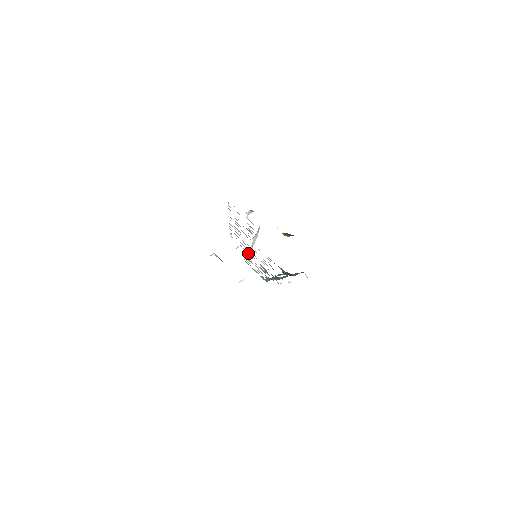
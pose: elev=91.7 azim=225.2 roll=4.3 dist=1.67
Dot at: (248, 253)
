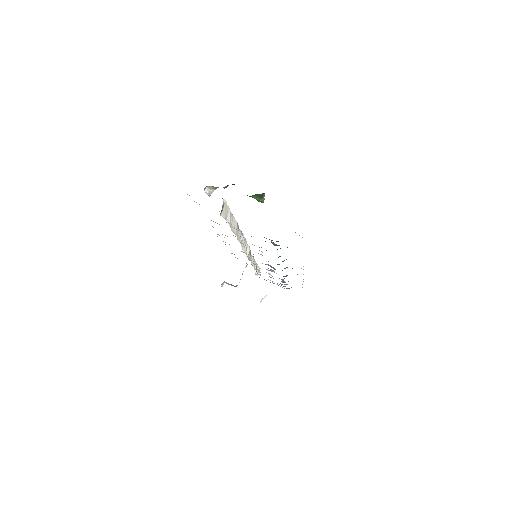
Dot at: occluded
